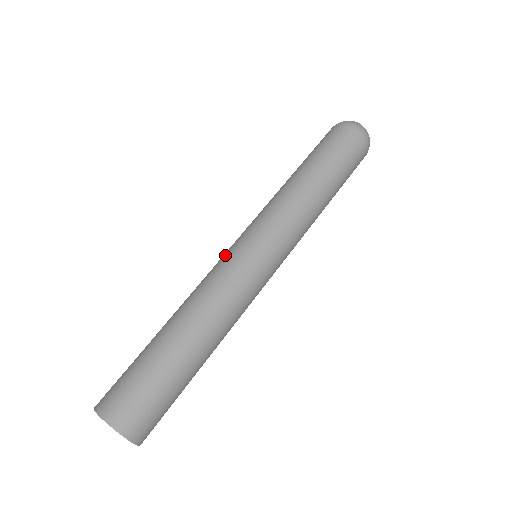
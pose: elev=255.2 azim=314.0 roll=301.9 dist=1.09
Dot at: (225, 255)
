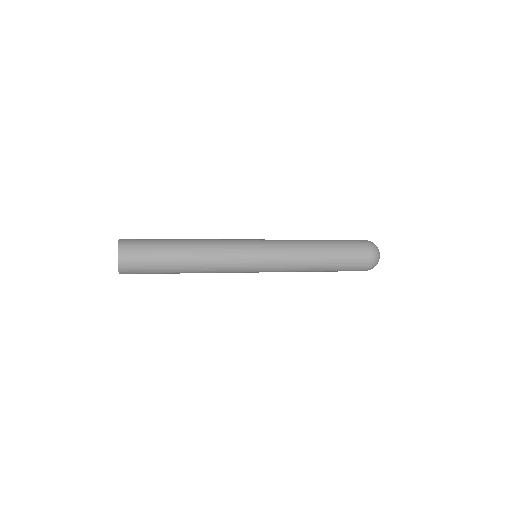
Dot at: (243, 244)
